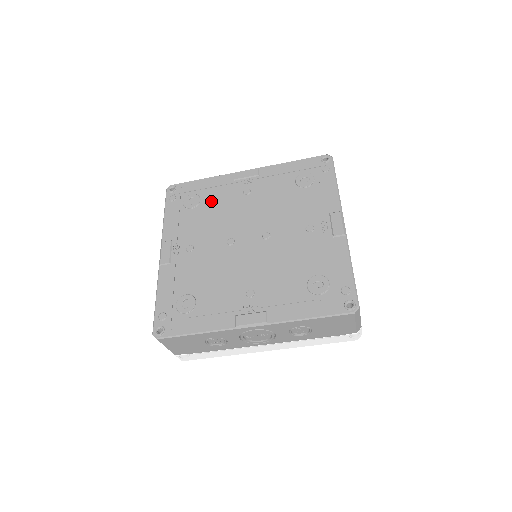
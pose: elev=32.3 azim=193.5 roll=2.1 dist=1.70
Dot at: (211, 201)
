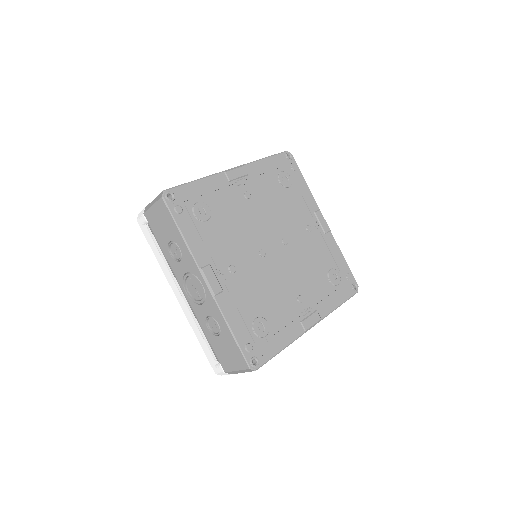
Dot at: (221, 209)
